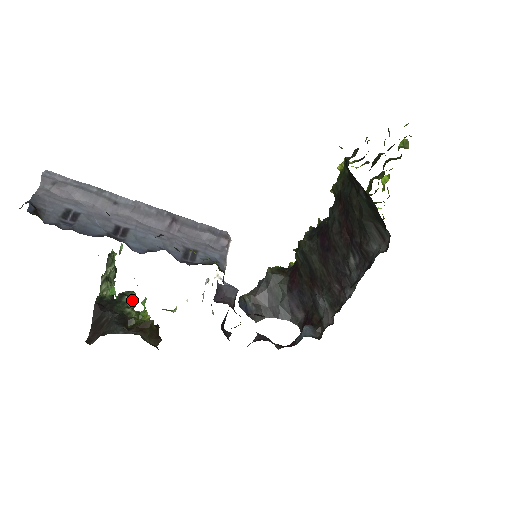
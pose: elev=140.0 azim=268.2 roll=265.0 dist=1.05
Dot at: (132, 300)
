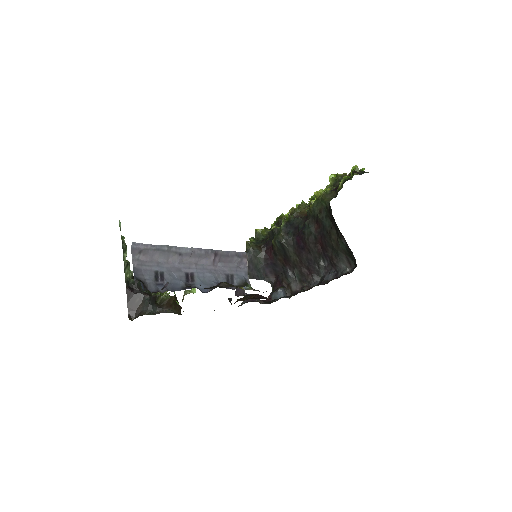
Dot at: occluded
